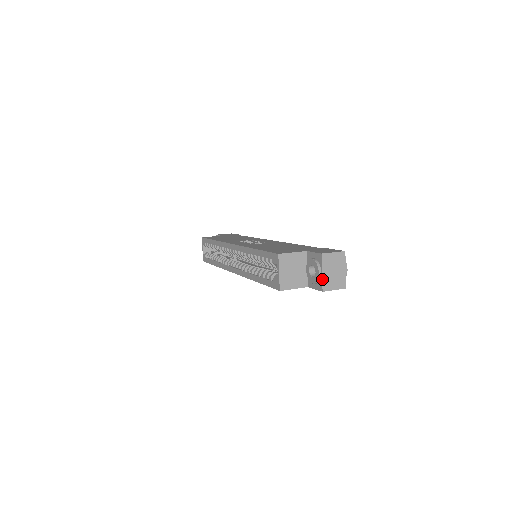
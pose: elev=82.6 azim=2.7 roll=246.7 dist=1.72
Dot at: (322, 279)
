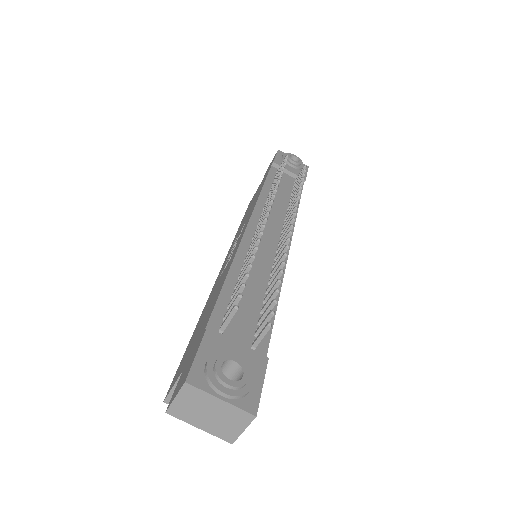
Dot at: occluded
